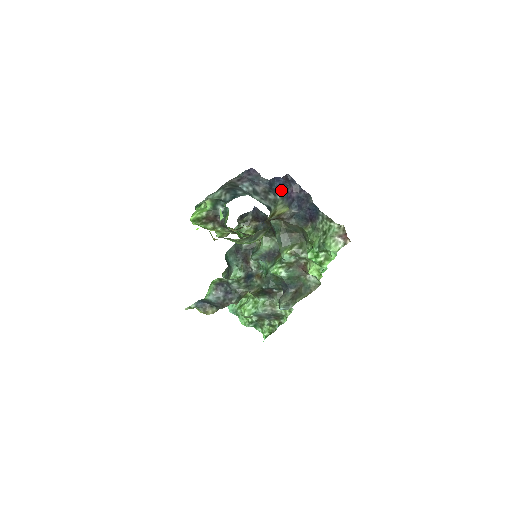
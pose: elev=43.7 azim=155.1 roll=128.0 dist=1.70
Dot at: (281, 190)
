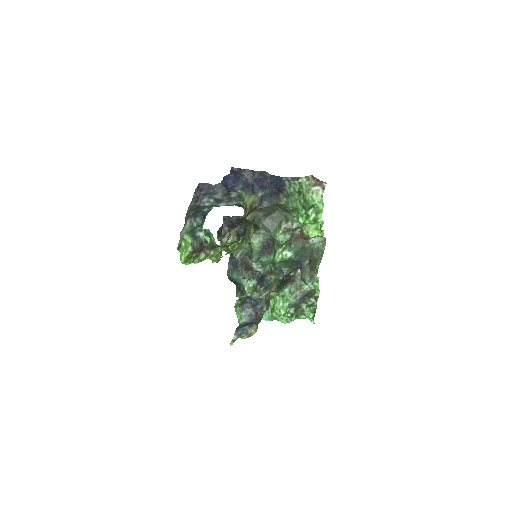
Dot at: (237, 184)
